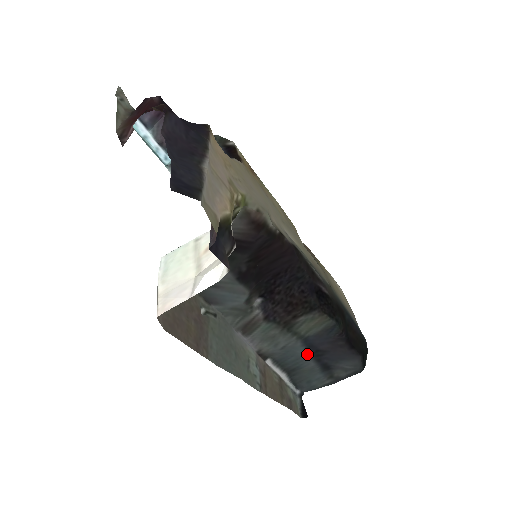
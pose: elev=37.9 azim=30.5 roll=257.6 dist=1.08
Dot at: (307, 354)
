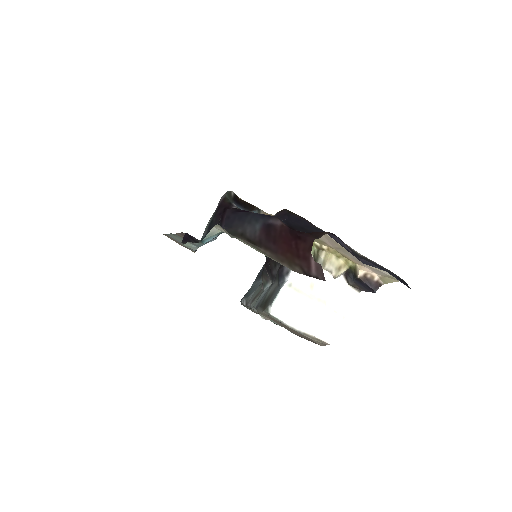
Dot at: (260, 281)
